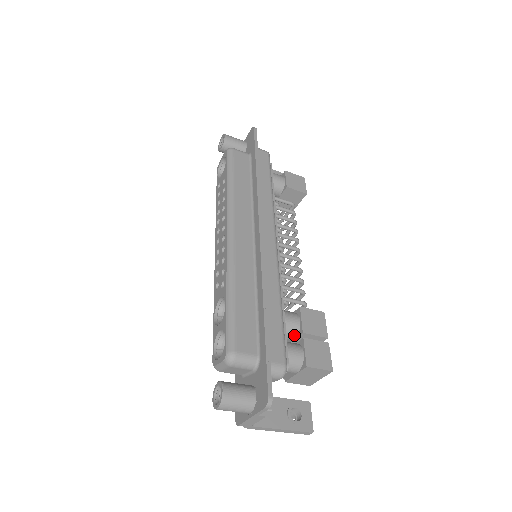
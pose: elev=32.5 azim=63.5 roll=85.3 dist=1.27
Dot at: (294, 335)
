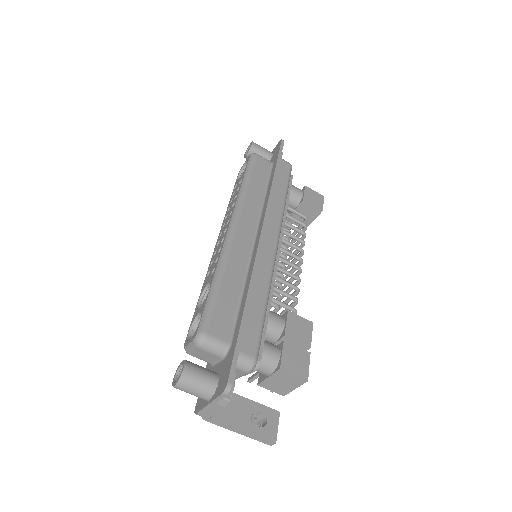
Dot at: (276, 337)
